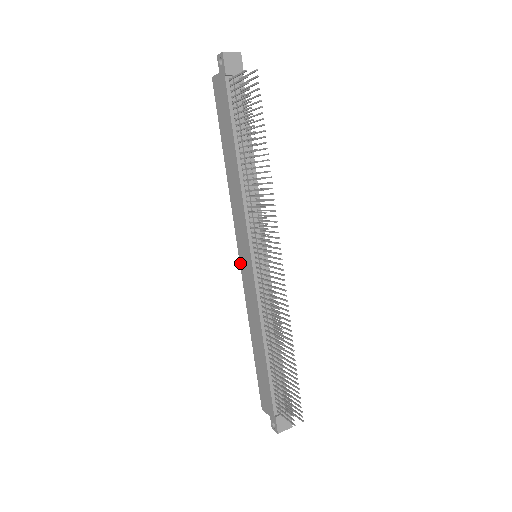
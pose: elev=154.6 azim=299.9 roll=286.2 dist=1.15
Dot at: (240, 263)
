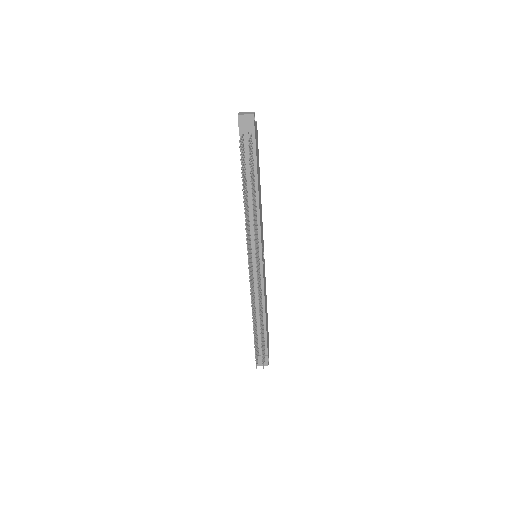
Dot at: occluded
